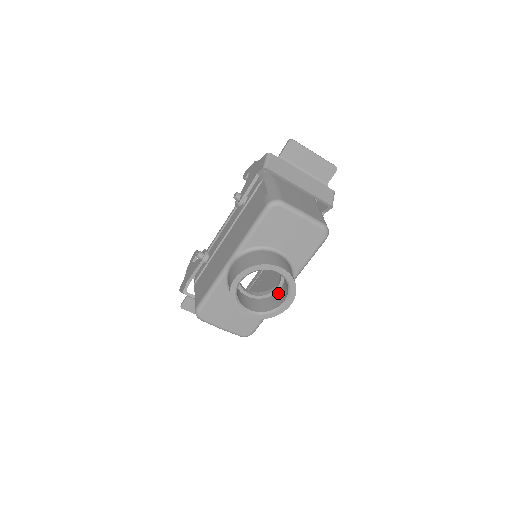
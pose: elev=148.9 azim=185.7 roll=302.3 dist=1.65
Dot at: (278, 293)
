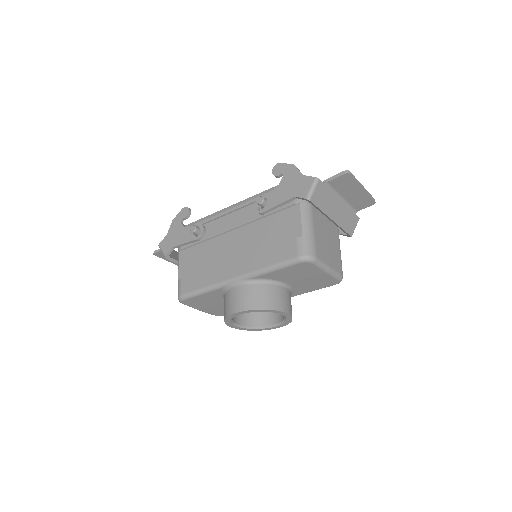
Dot at: occluded
